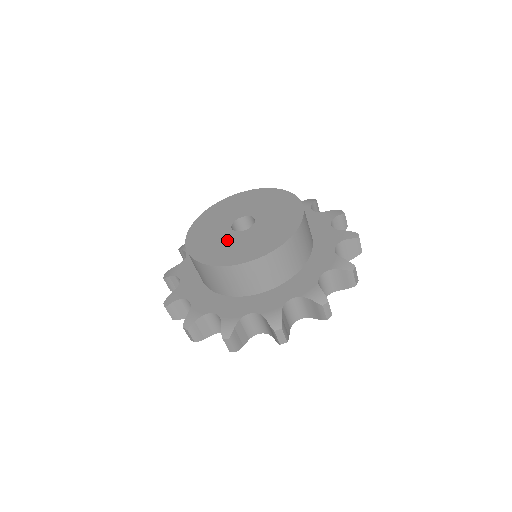
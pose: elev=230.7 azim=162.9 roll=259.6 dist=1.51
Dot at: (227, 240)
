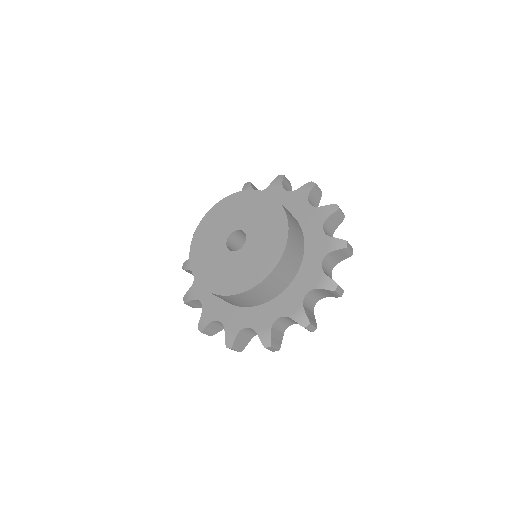
Dot at: (217, 255)
